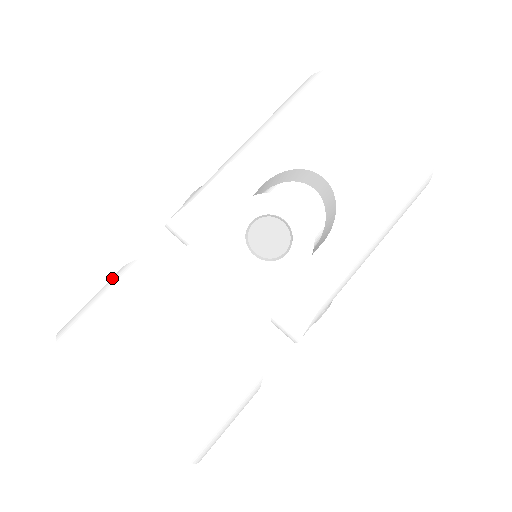
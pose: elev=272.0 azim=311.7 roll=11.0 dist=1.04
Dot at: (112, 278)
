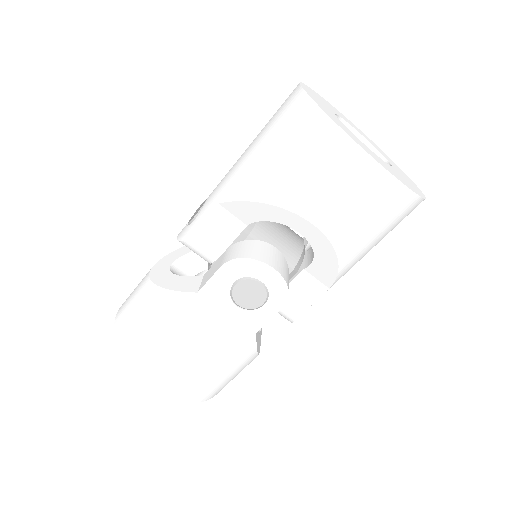
Dot at: (142, 289)
